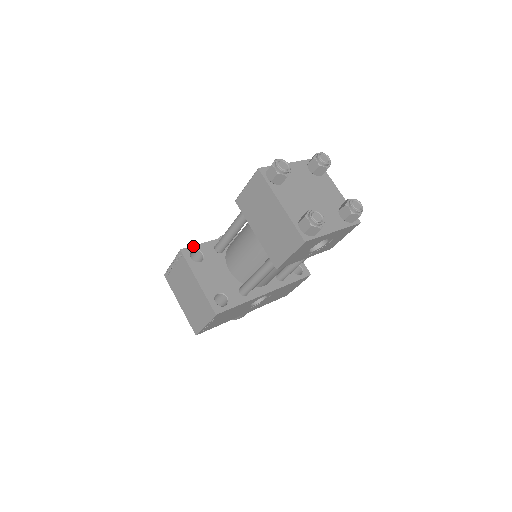
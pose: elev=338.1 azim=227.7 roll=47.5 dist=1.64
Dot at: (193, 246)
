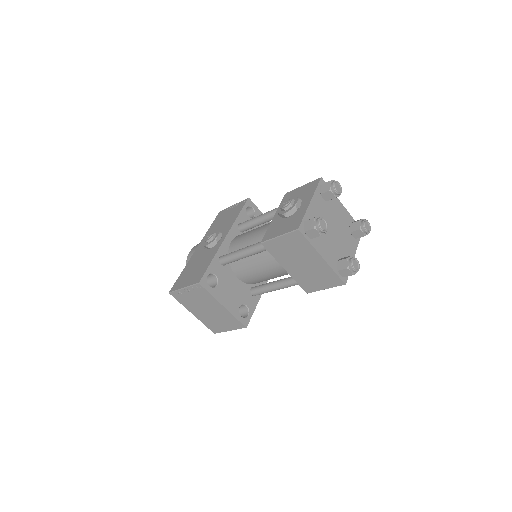
Dot at: (206, 272)
